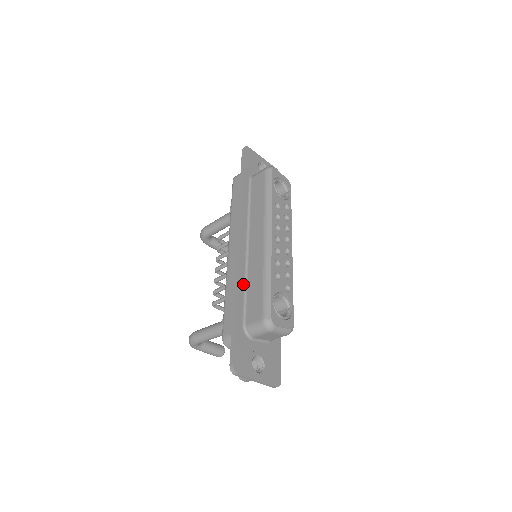
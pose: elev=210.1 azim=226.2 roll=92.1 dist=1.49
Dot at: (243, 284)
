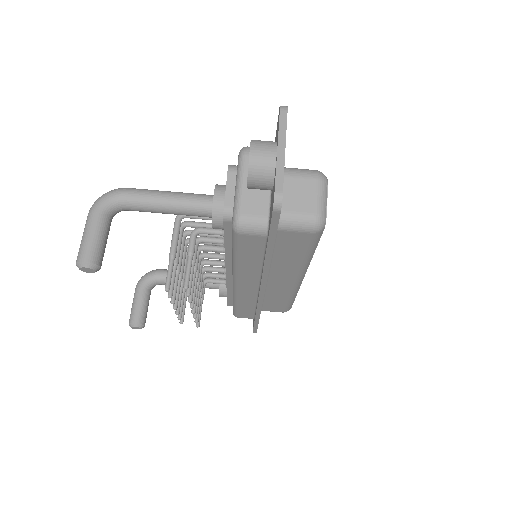
Dot at: occluded
